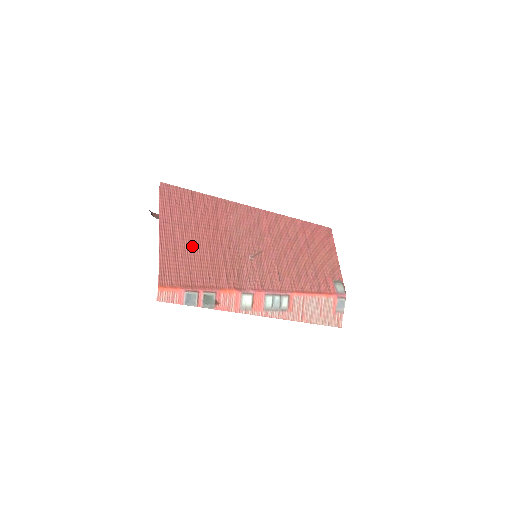
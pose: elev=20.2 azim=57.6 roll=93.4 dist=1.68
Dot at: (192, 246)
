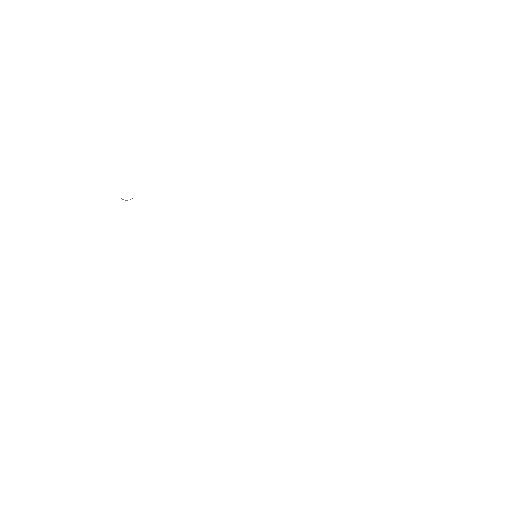
Dot at: occluded
